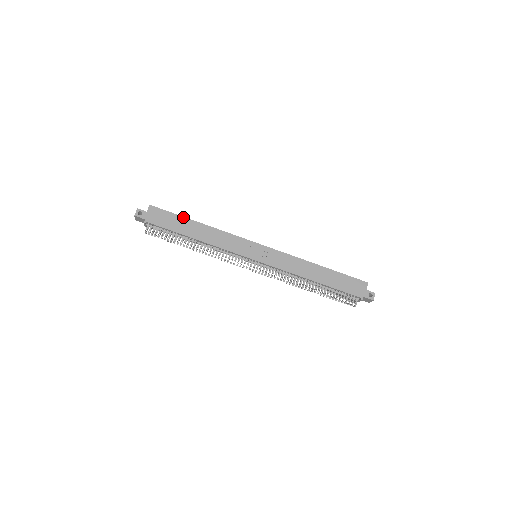
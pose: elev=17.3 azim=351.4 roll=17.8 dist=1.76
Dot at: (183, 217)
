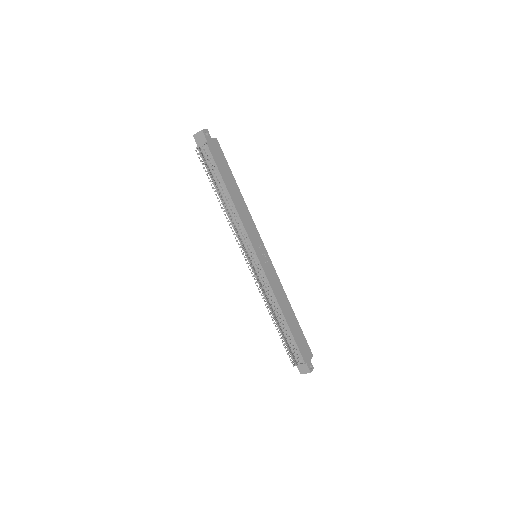
Dot at: occluded
